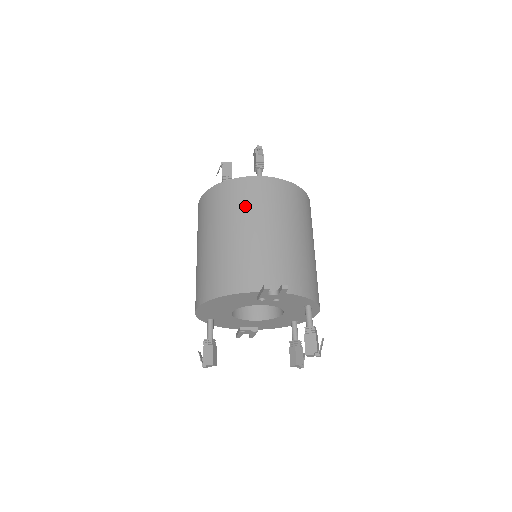
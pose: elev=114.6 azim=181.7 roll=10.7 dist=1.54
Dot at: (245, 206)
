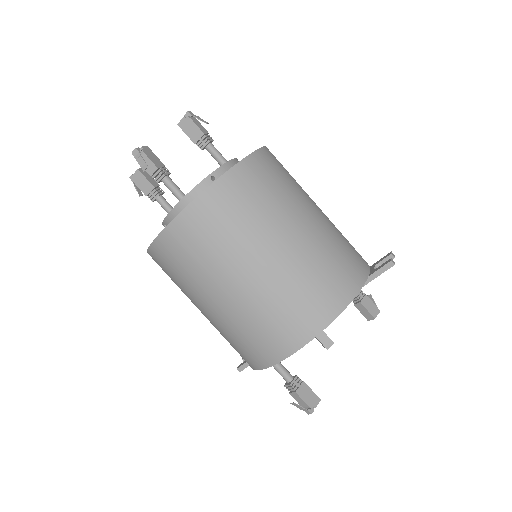
Dot at: (283, 190)
